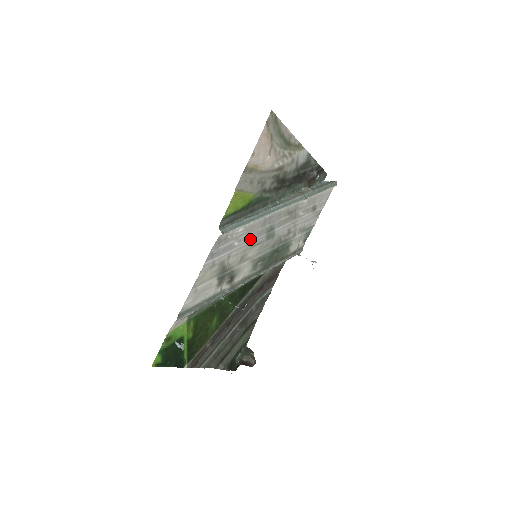
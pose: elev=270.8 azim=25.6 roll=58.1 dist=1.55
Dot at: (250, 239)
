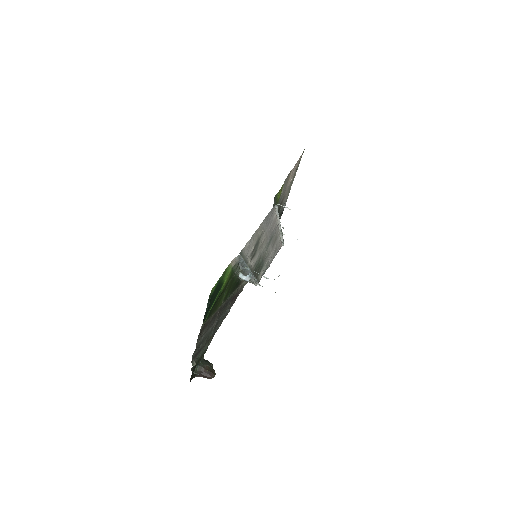
Dot at: (269, 232)
